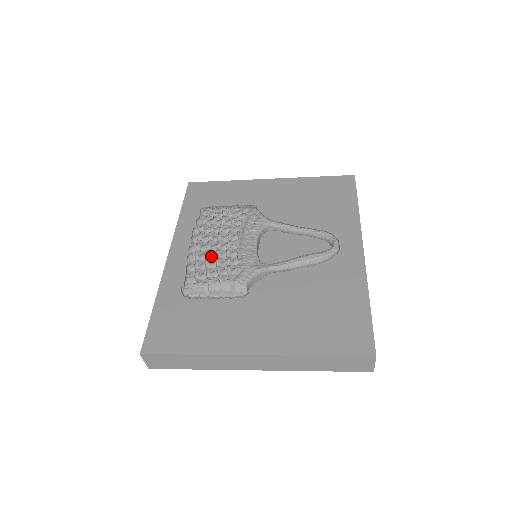
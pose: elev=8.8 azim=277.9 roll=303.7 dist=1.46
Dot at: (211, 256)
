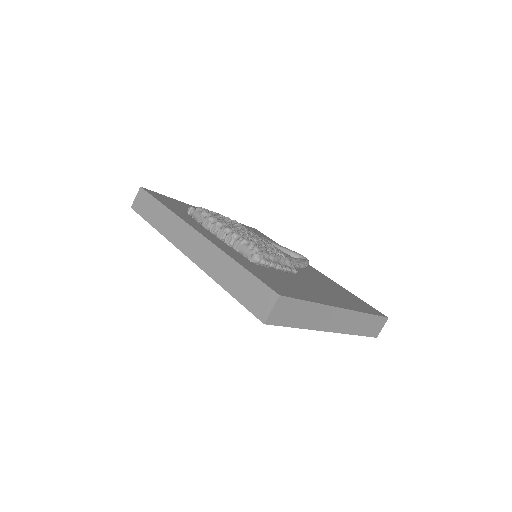
Dot at: occluded
